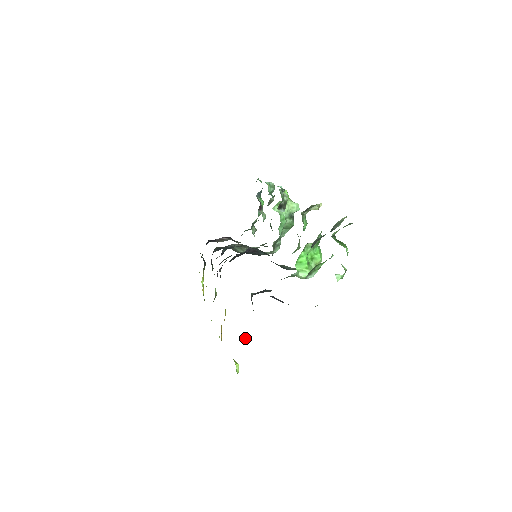
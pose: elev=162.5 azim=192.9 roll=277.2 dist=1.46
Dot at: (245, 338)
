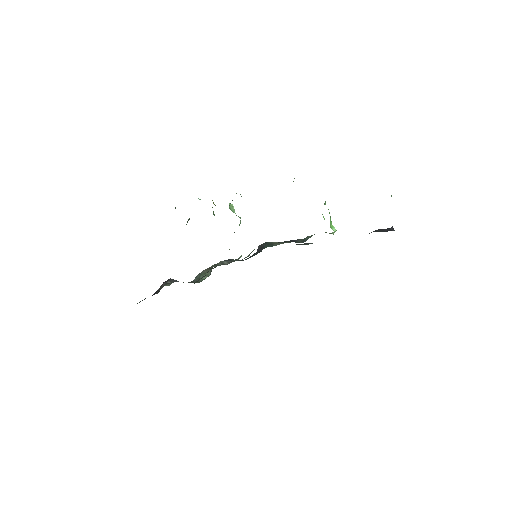
Dot at: occluded
